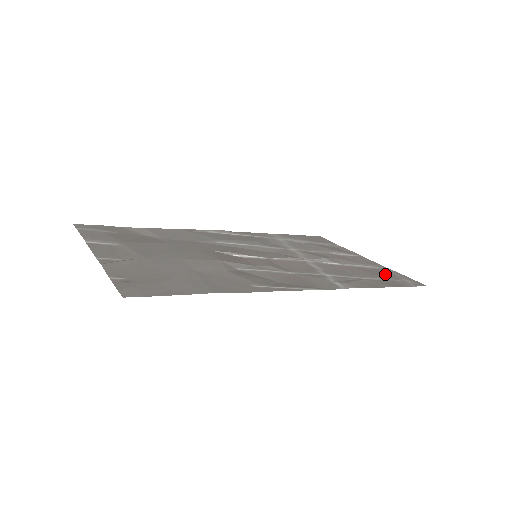
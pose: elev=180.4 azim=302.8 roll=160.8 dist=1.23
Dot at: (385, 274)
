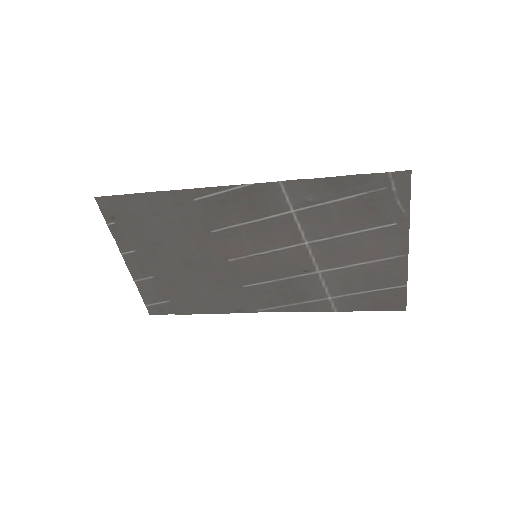
Dot at: (382, 206)
